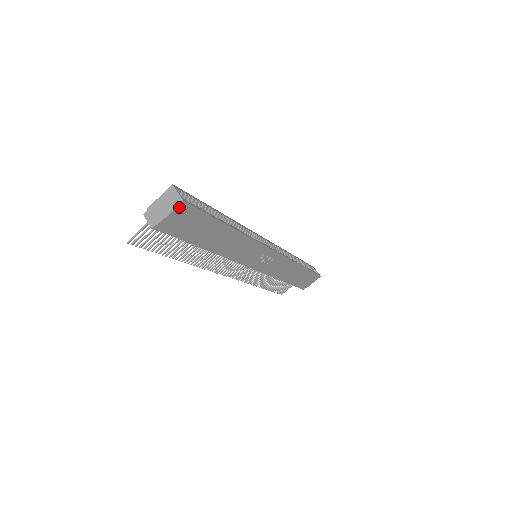
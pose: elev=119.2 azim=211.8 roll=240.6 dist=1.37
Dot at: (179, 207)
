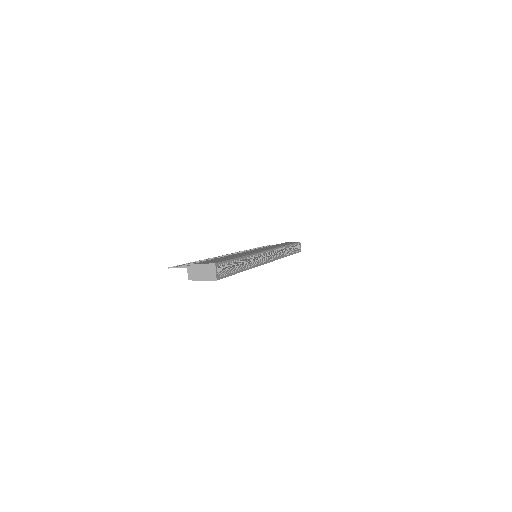
Dot at: (212, 280)
